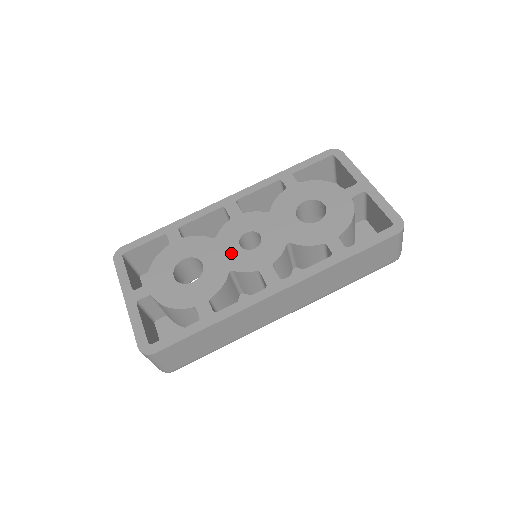
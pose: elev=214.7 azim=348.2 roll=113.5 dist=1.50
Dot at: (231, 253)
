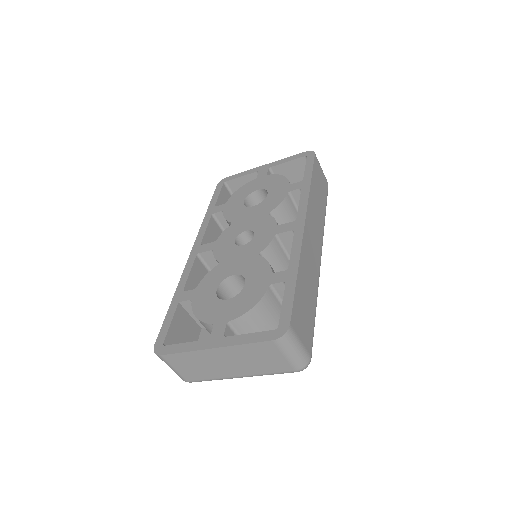
Dot at: (243, 252)
